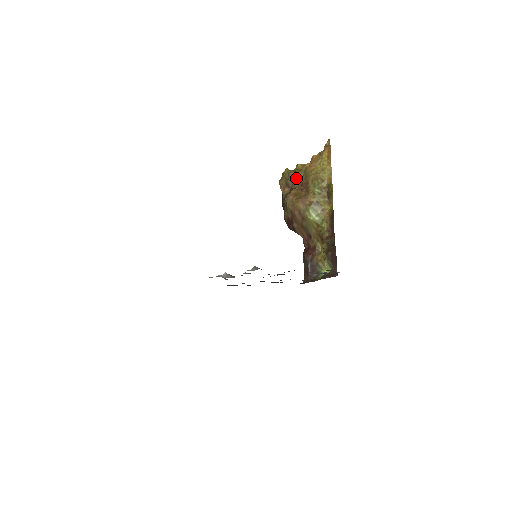
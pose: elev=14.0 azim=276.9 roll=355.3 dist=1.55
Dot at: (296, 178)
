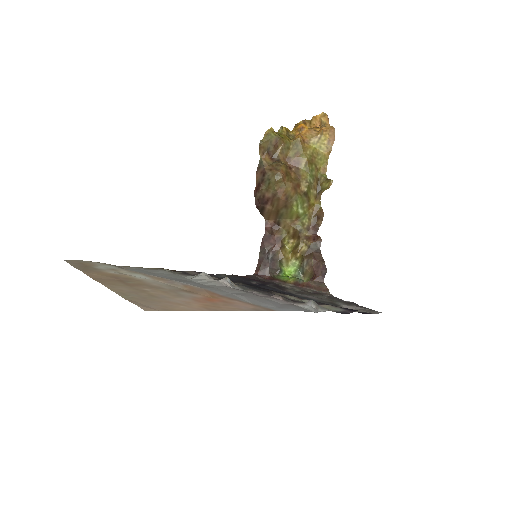
Dot at: (284, 148)
